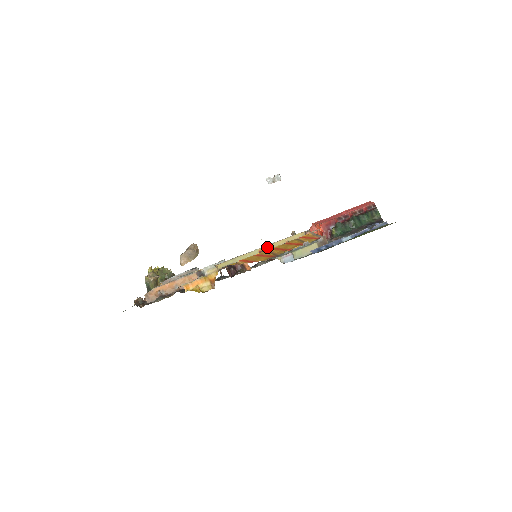
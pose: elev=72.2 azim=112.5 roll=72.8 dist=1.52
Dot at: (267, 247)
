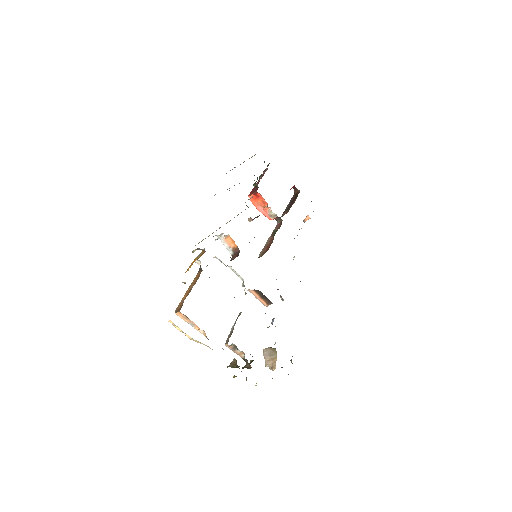
Dot at: occluded
